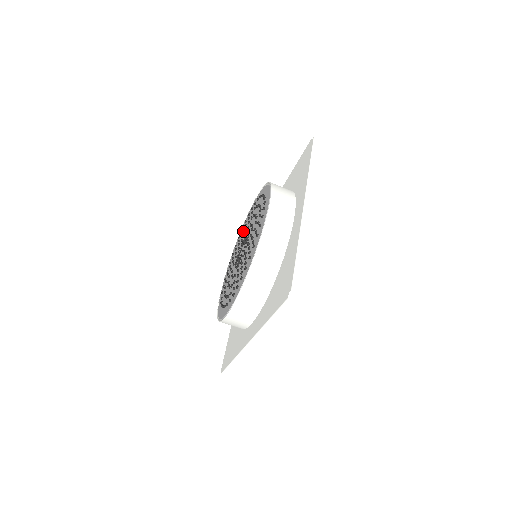
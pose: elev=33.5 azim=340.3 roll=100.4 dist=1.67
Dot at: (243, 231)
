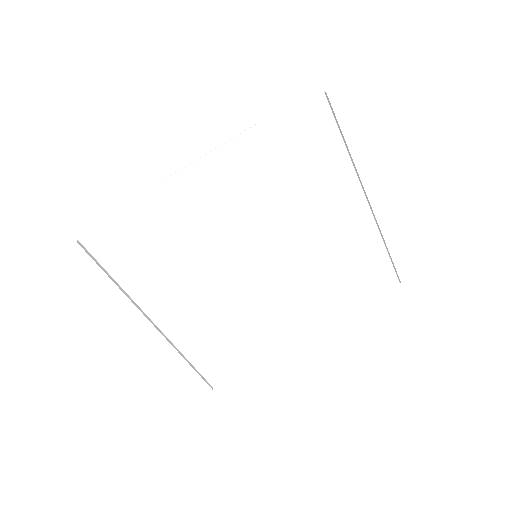
Dot at: occluded
